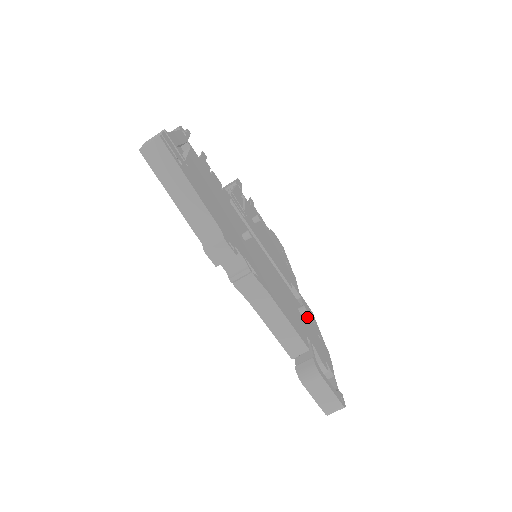
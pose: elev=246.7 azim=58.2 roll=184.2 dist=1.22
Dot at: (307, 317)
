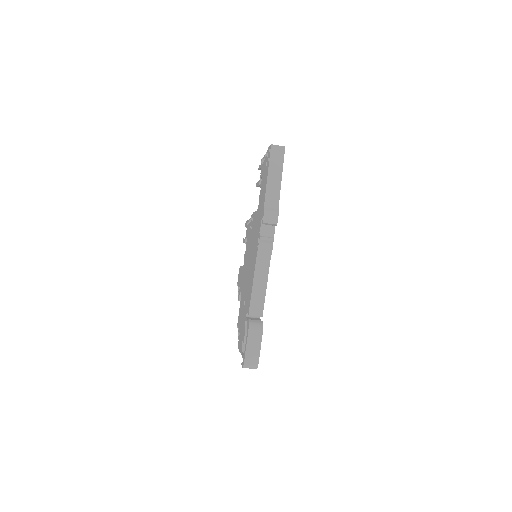
Dot at: occluded
